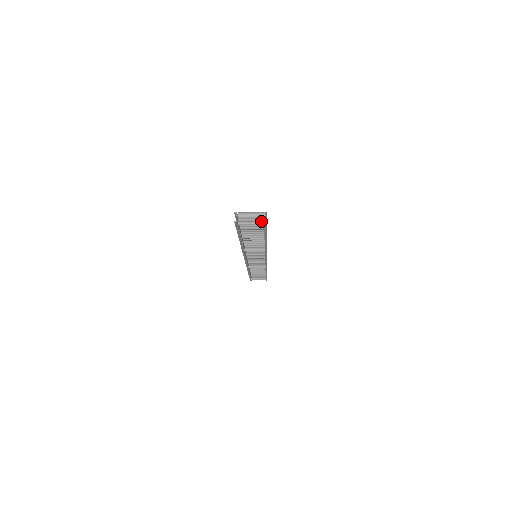
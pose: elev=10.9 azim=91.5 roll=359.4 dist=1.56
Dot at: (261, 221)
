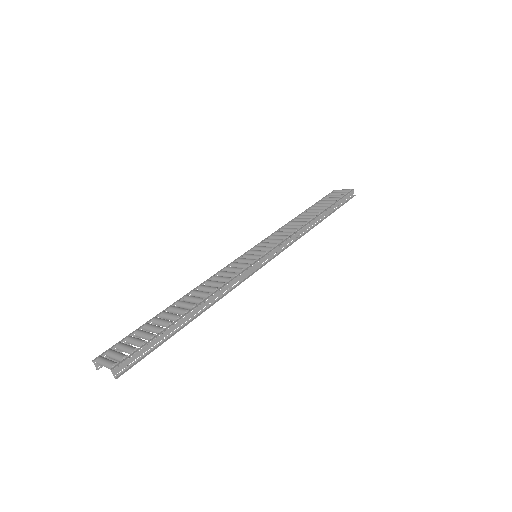
Dot at: (123, 364)
